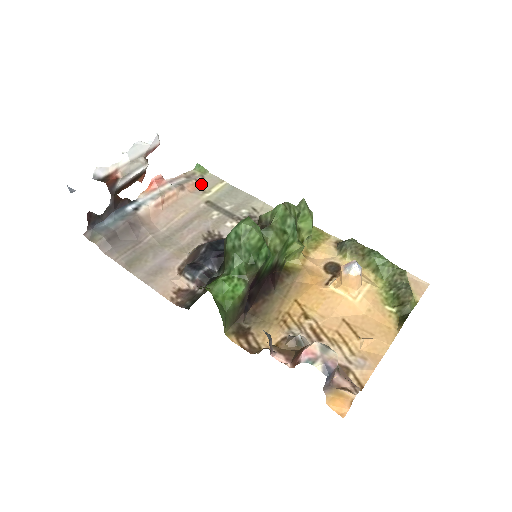
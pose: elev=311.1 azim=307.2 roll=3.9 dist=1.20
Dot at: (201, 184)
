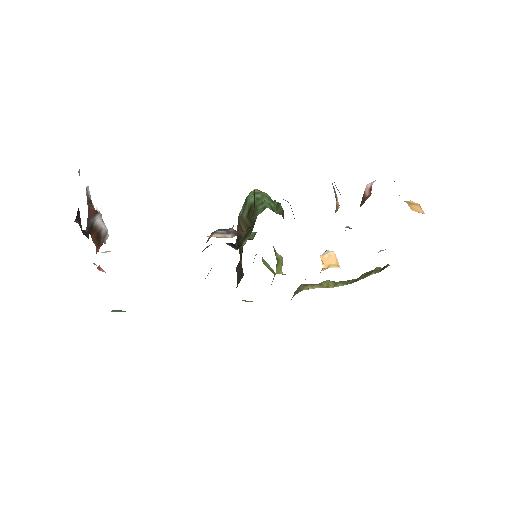
Dot at: occluded
